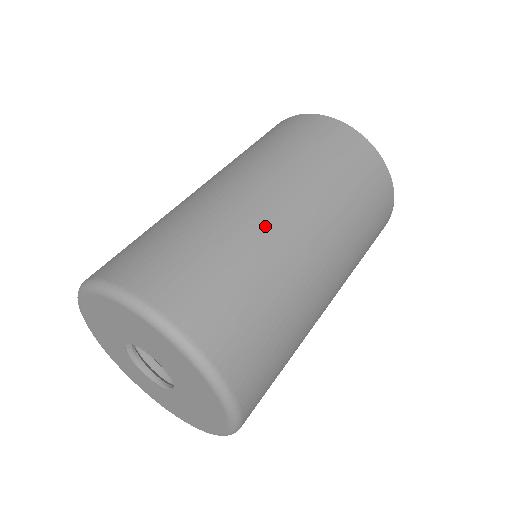
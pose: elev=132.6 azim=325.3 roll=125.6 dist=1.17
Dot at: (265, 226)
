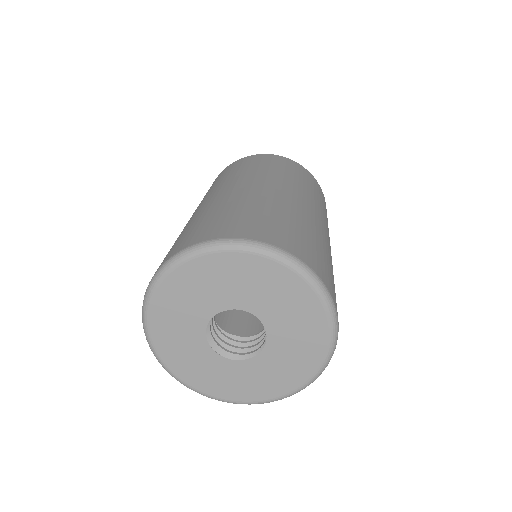
Dot at: (243, 193)
